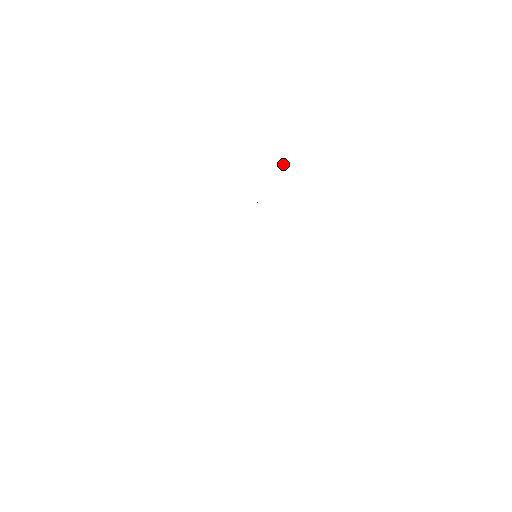
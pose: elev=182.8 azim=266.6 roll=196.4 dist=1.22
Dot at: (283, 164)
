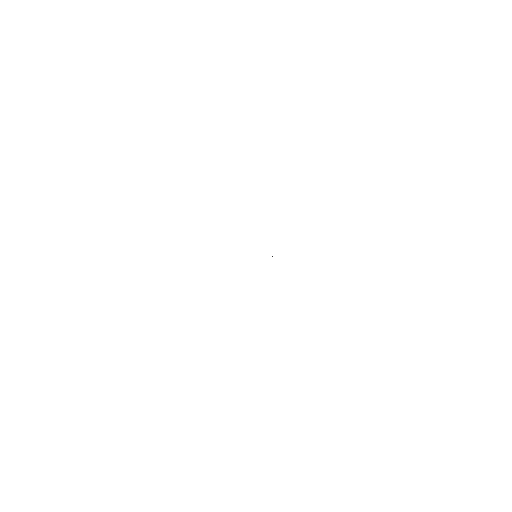
Dot at: occluded
